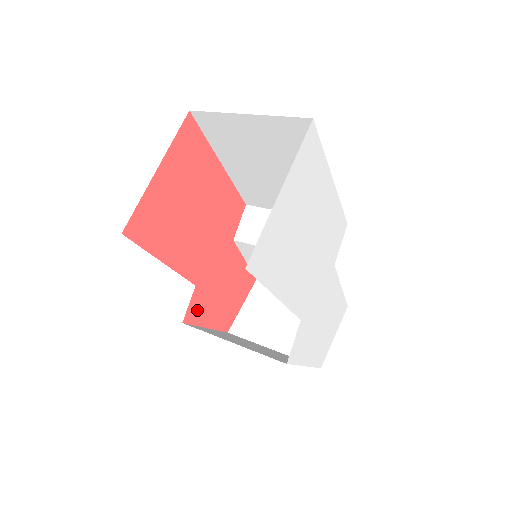
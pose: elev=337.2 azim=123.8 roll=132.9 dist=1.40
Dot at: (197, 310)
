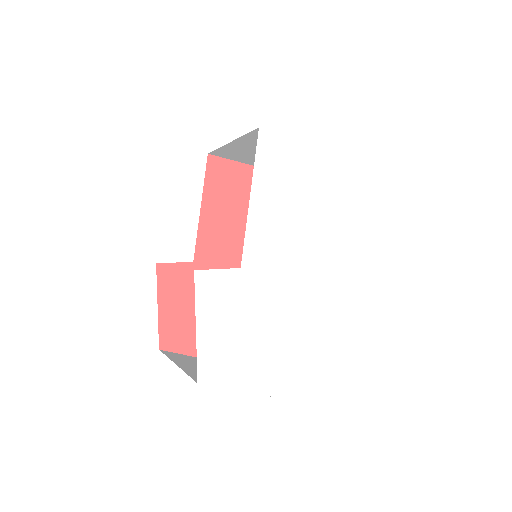
Dot at: (172, 279)
